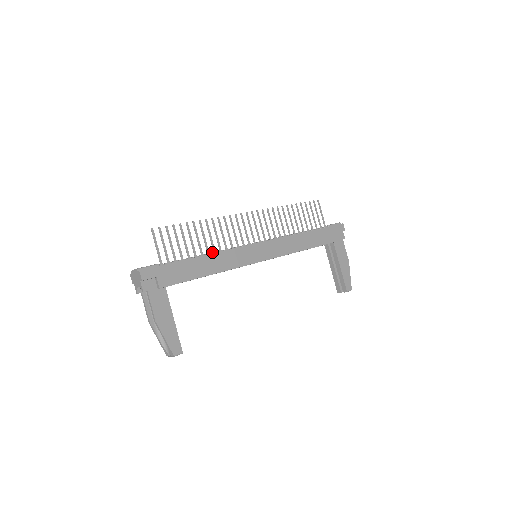
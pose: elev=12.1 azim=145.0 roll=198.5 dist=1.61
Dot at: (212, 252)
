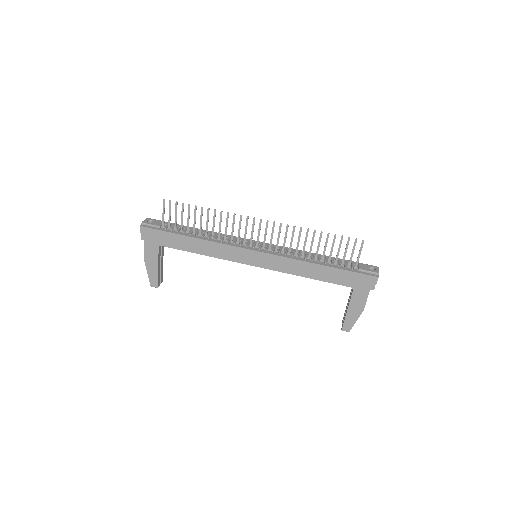
Dot at: (208, 237)
